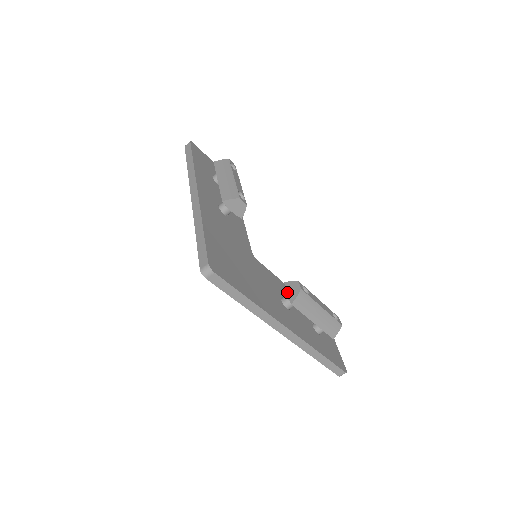
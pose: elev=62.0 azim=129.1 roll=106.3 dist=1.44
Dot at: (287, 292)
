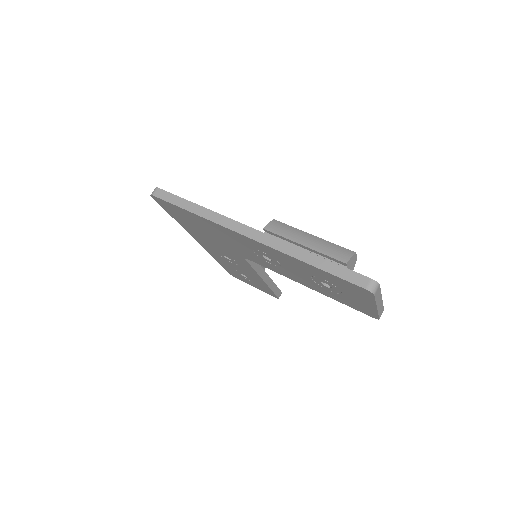
Dot at: occluded
